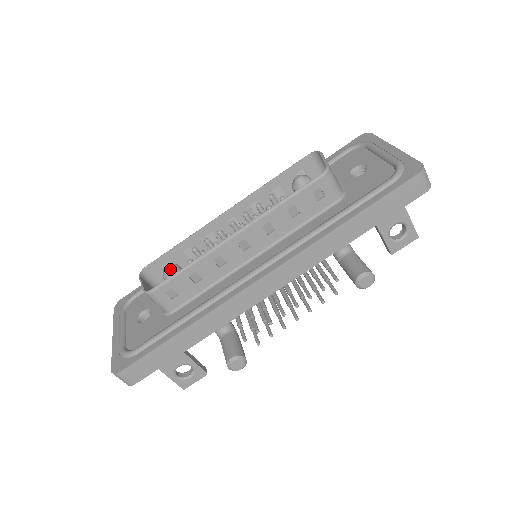
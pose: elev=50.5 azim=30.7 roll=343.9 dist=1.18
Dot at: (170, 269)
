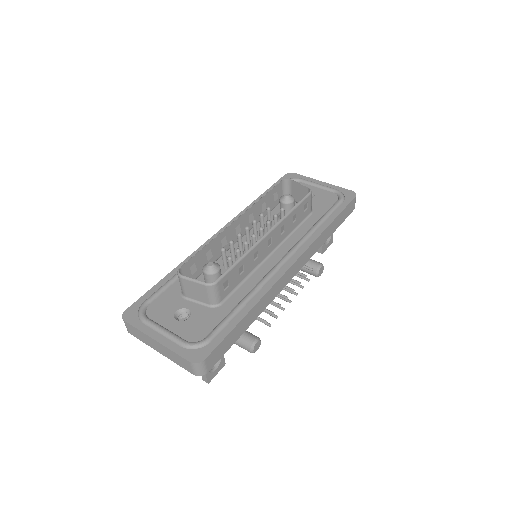
Dot at: (215, 265)
